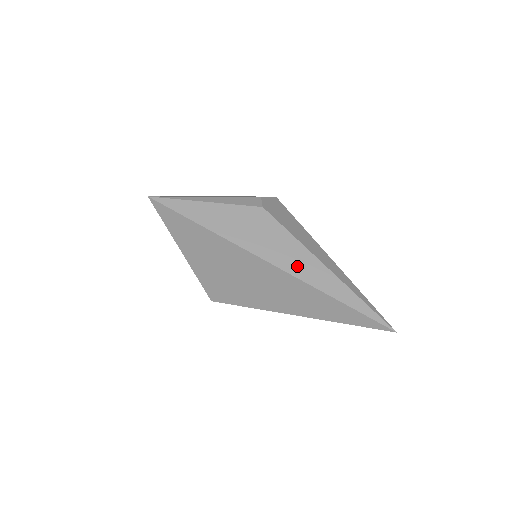
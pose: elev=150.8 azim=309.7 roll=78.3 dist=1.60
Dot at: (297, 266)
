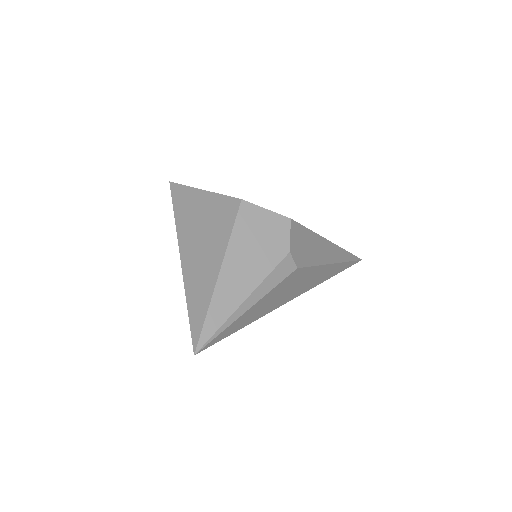
Dot at: (316, 281)
